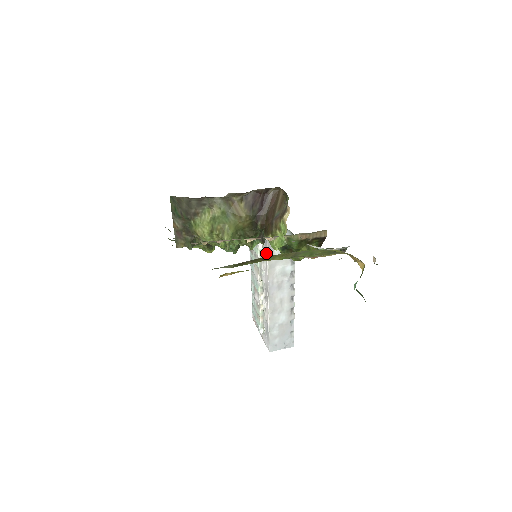
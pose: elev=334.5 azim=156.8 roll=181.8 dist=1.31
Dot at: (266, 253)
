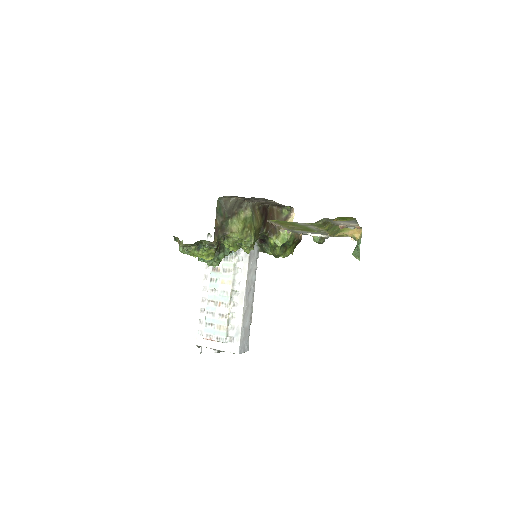
Dot at: (246, 262)
